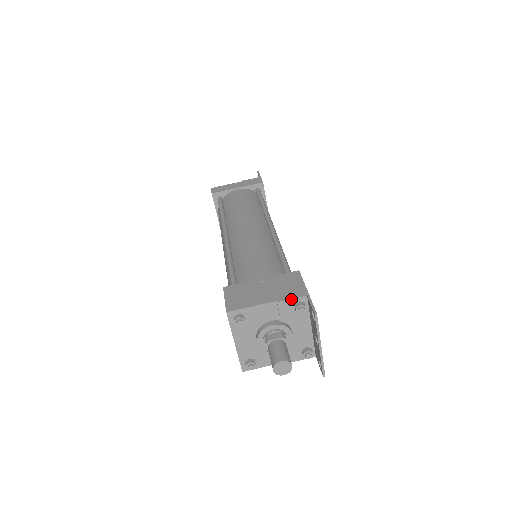
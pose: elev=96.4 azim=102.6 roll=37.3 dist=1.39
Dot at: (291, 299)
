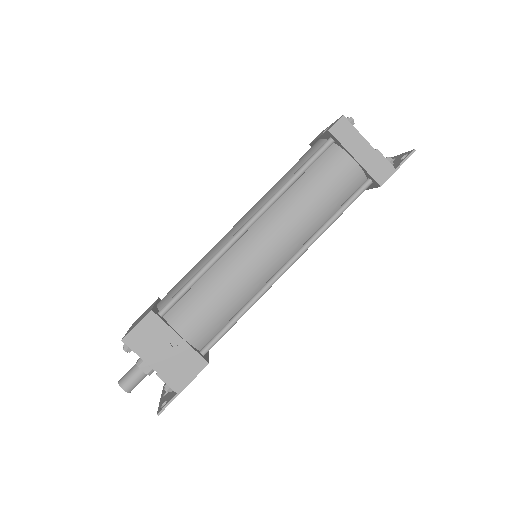
Dot at: (166, 383)
